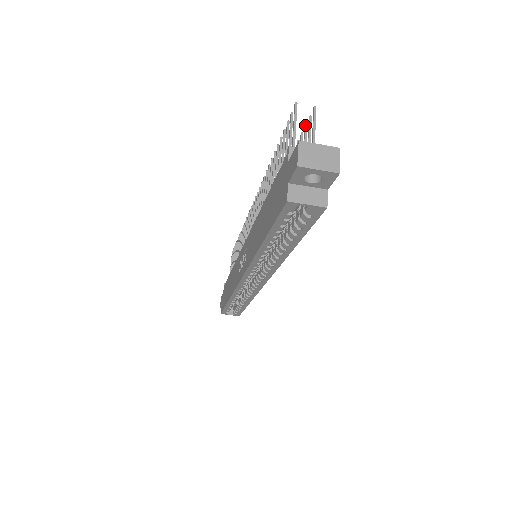
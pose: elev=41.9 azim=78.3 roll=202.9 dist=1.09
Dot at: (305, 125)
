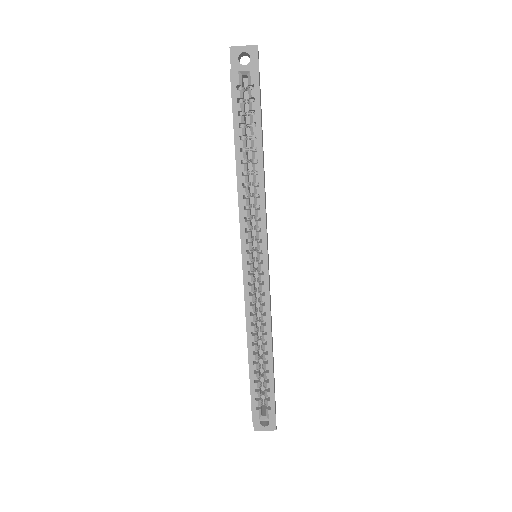
Dot at: occluded
